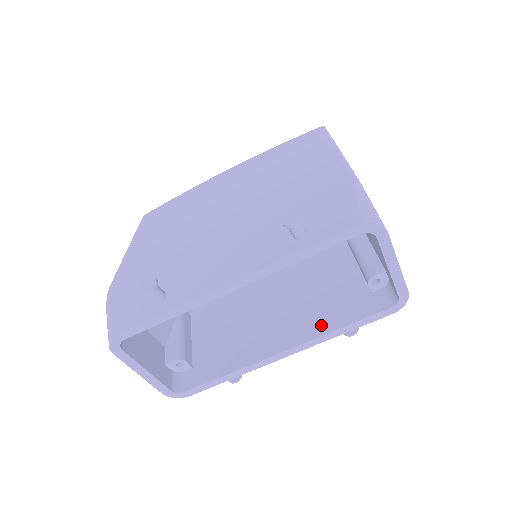
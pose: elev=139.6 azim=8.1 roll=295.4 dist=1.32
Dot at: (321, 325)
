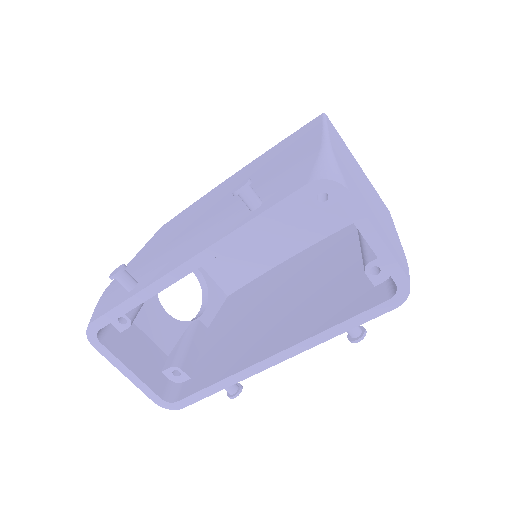
Dot at: (314, 326)
